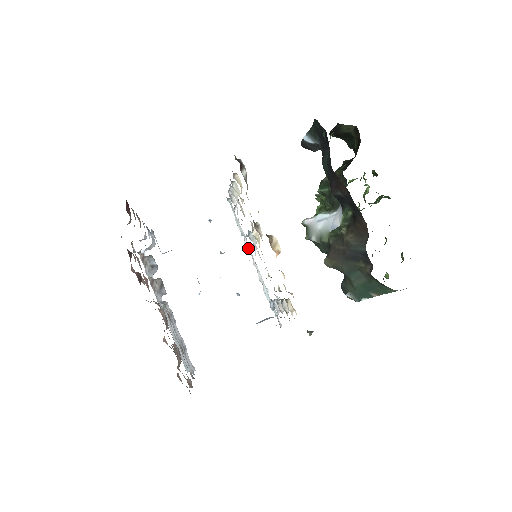
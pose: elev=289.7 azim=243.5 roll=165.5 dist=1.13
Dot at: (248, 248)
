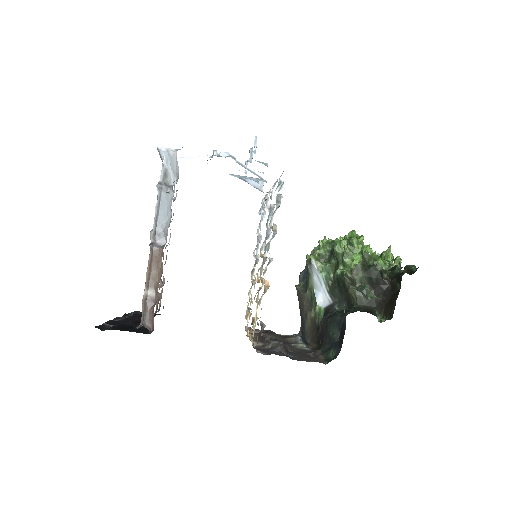
Dot at: occluded
